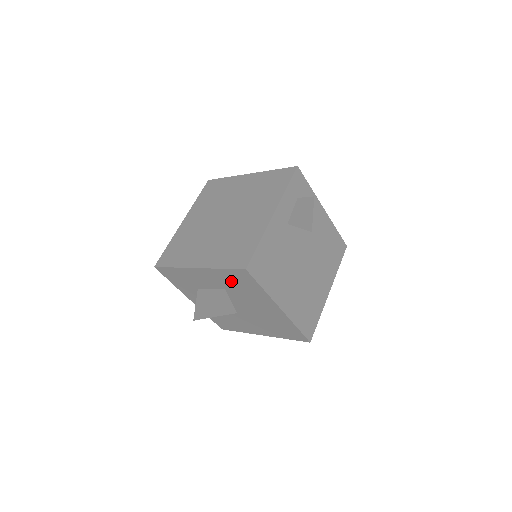
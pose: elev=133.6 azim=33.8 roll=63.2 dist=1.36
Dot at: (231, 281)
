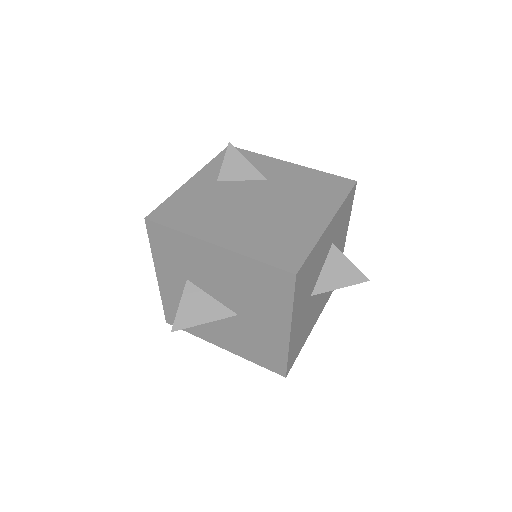
Dot at: (170, 257)
